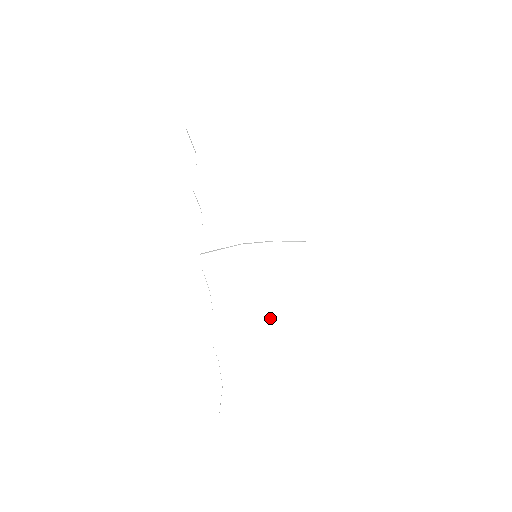
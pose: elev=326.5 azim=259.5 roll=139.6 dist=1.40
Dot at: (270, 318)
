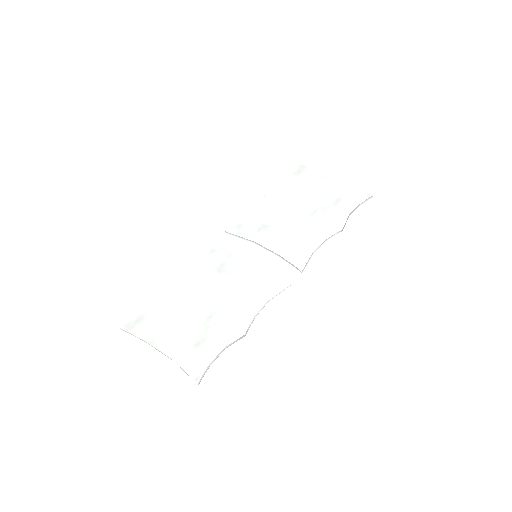
Dot at: (218, 298)
